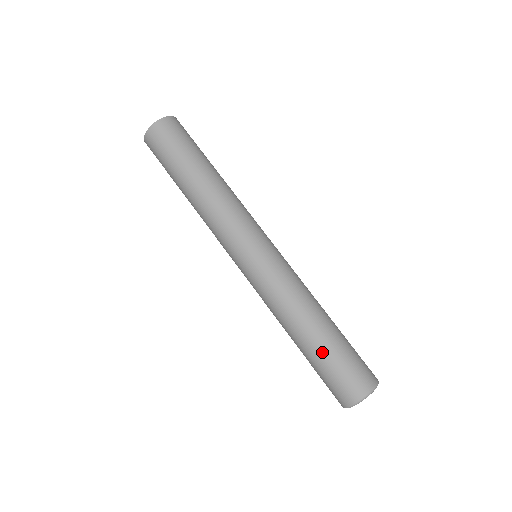
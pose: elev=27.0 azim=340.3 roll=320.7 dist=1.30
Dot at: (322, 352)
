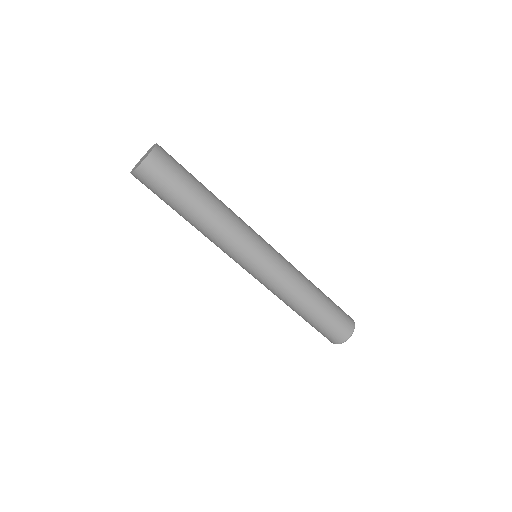
Dot at: (323, 315)
